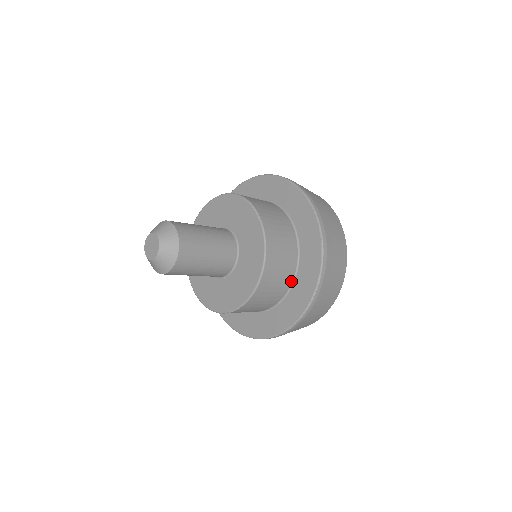
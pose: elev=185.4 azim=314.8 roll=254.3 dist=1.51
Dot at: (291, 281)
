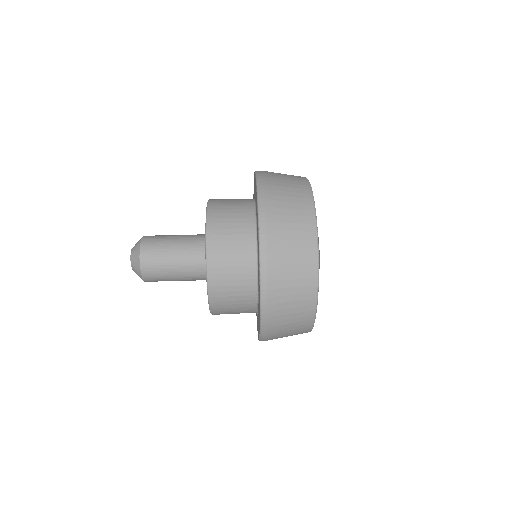
Dot at: (256, 299)
